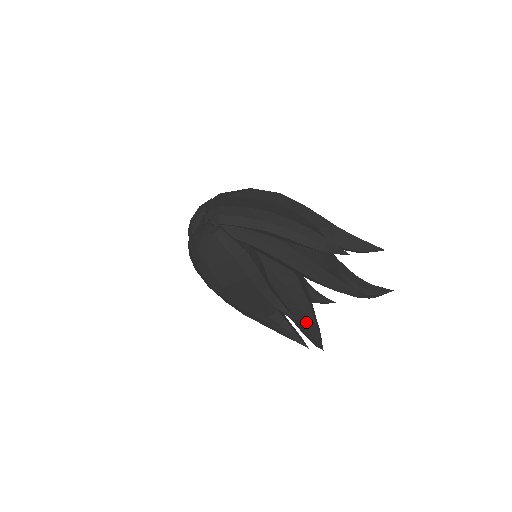
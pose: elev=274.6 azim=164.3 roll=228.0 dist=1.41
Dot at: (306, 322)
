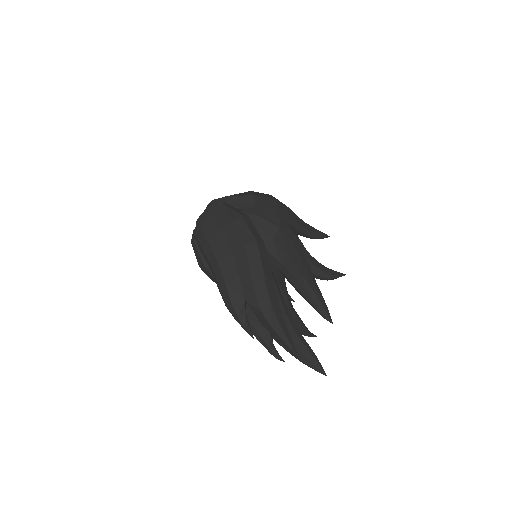
Dot at: occluded
